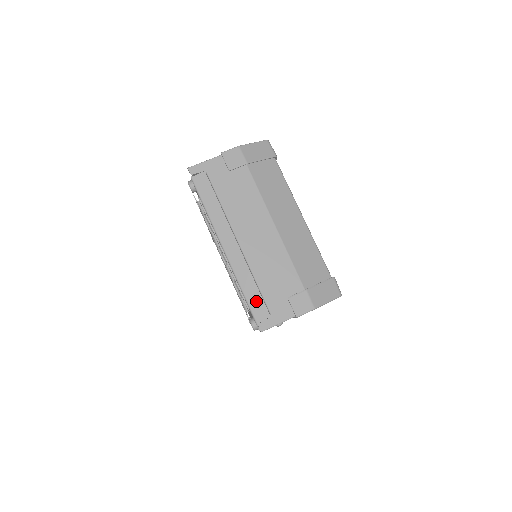
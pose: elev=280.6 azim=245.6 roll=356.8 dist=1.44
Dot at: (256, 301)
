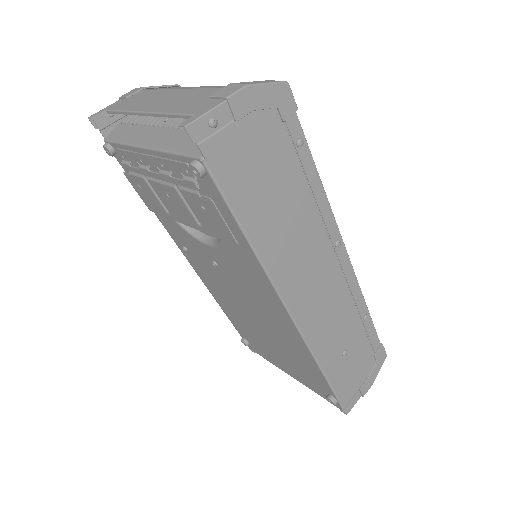
Dot at: (187, 145)
